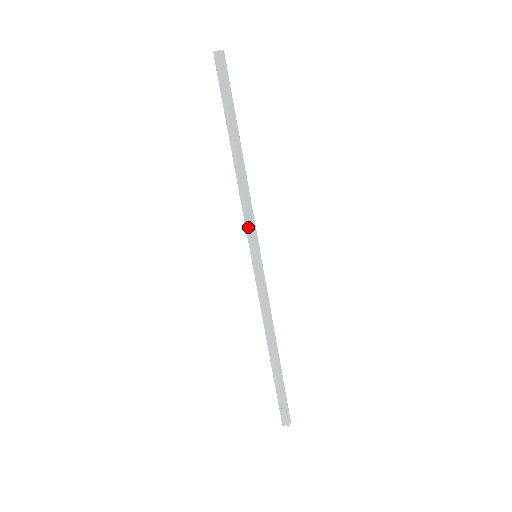
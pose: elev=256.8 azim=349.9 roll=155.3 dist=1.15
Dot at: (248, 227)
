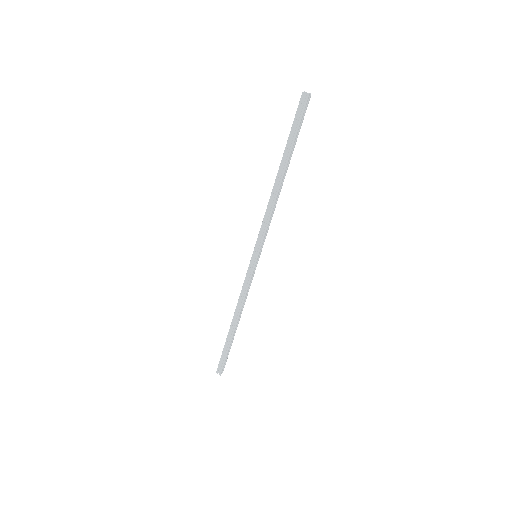
Dot at: (261, 234)
